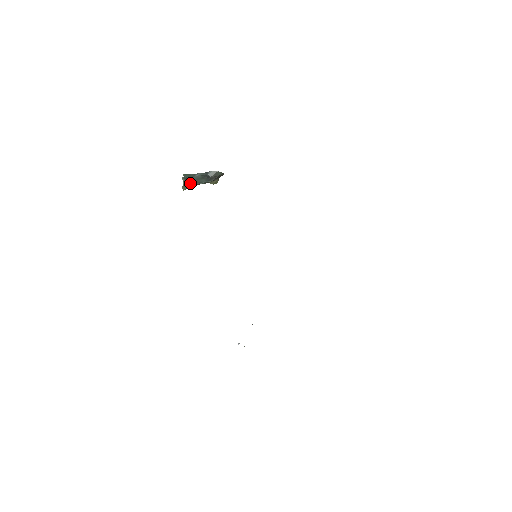
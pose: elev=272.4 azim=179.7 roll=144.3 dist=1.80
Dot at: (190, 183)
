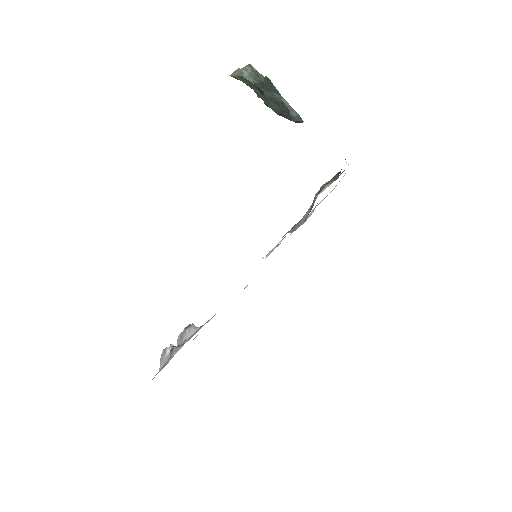
Dot at: (253, 85)
